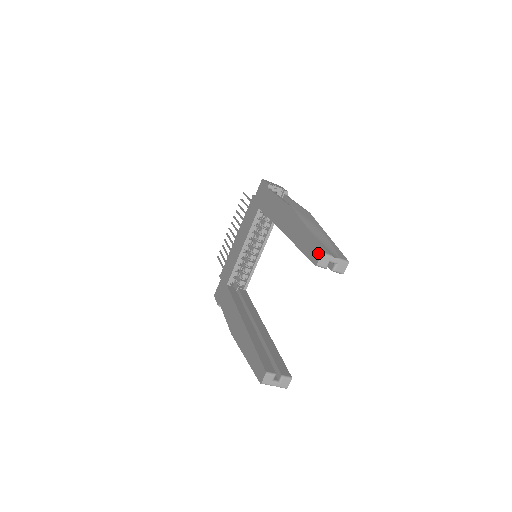
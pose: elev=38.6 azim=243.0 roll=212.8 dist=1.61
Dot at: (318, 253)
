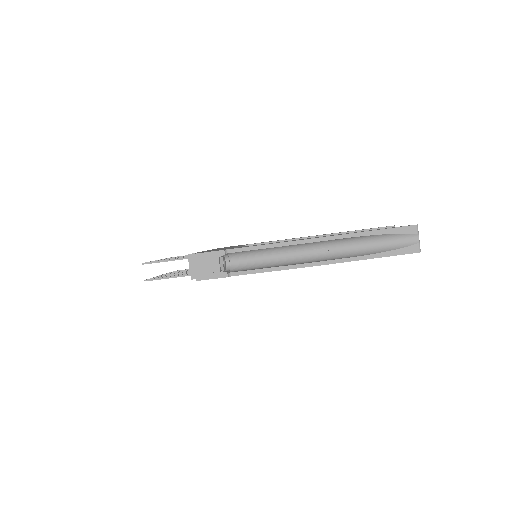
Dot at: occluded
